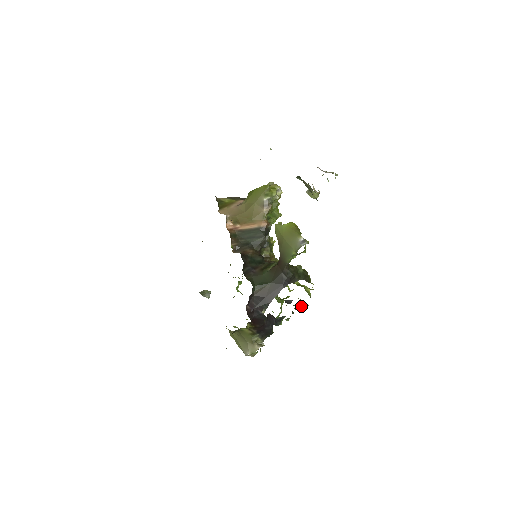
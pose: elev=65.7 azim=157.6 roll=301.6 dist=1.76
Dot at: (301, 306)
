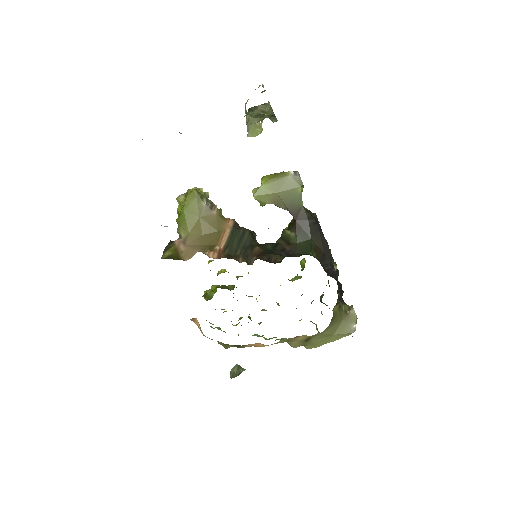
Dot at: occluded
